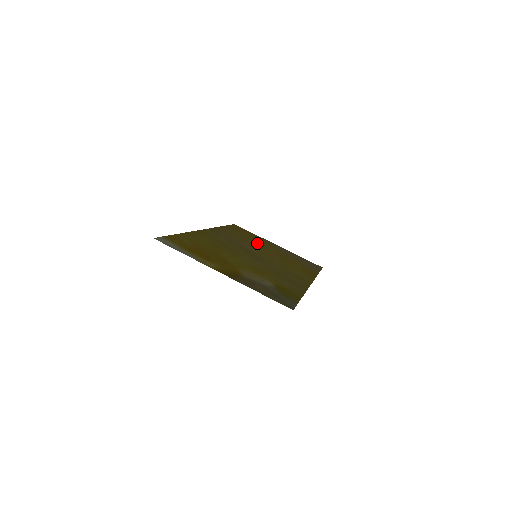
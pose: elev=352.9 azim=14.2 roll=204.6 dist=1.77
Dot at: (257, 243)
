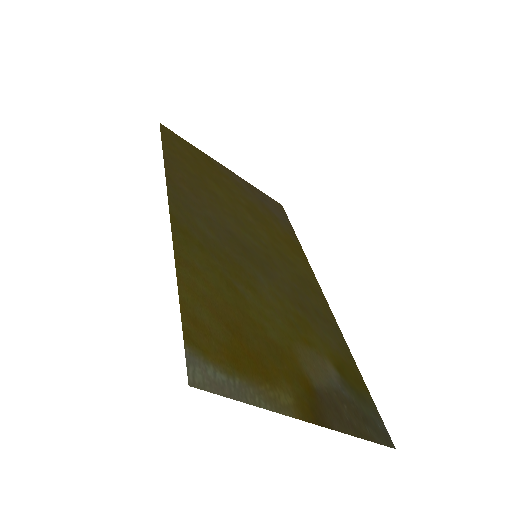
Dot at: (220, 188)
